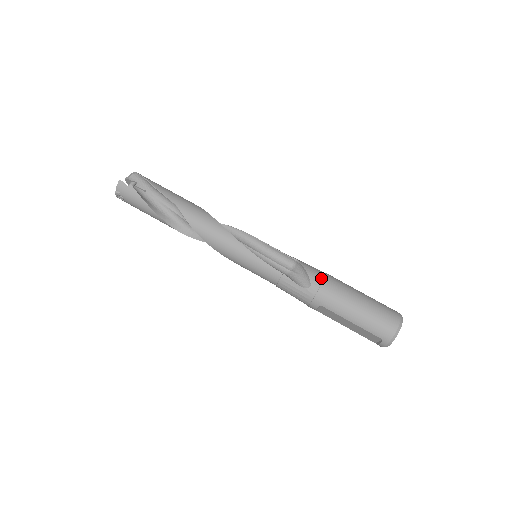
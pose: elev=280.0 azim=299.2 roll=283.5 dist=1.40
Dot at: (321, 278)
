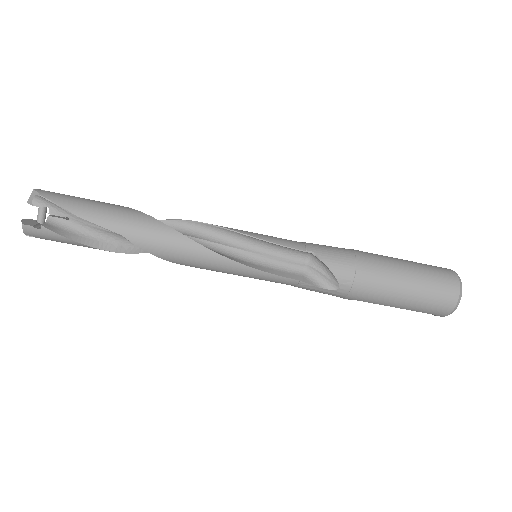
Dot at: (351, 273)
